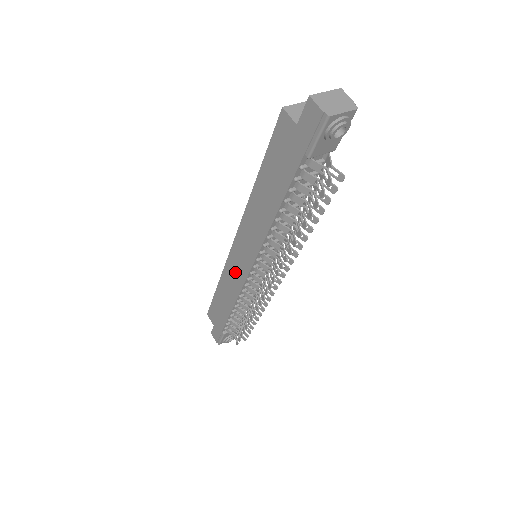
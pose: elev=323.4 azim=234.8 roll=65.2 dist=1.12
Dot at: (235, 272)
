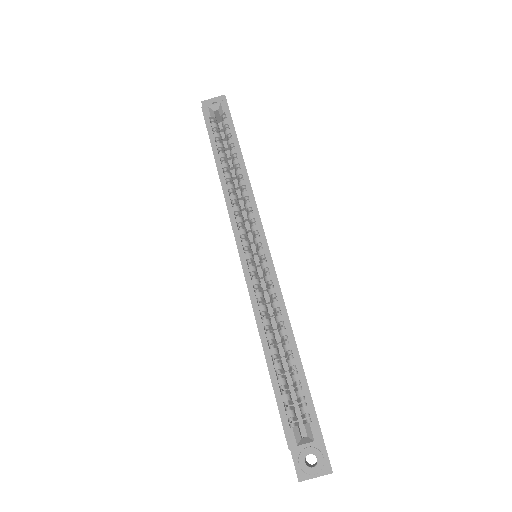
Dot at: occluded
